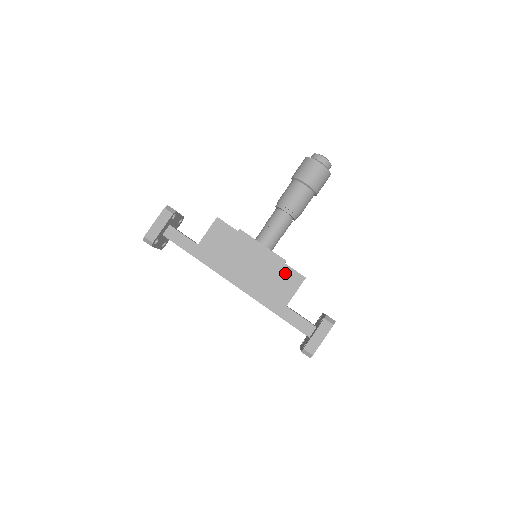
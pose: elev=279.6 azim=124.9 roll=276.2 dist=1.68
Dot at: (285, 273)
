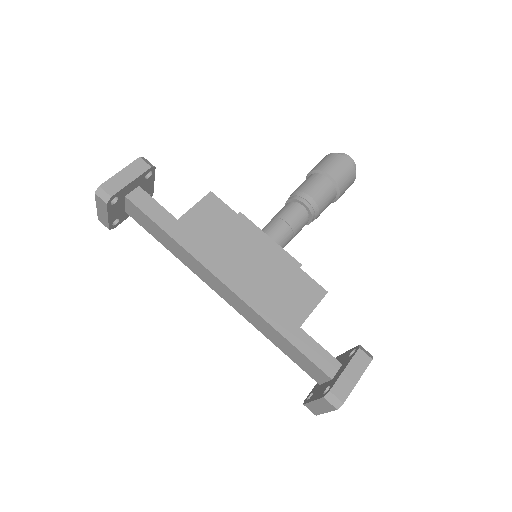
Dot at: (300, 281)
